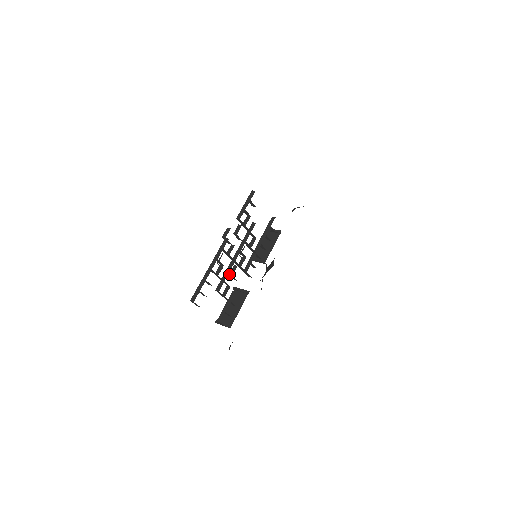
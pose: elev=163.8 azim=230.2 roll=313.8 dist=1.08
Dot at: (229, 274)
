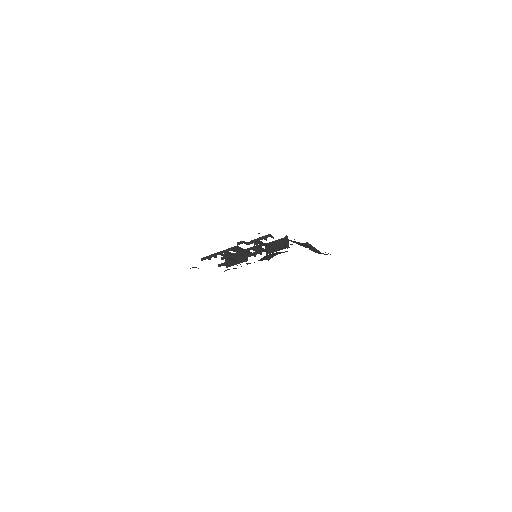
Dot at: occluded
